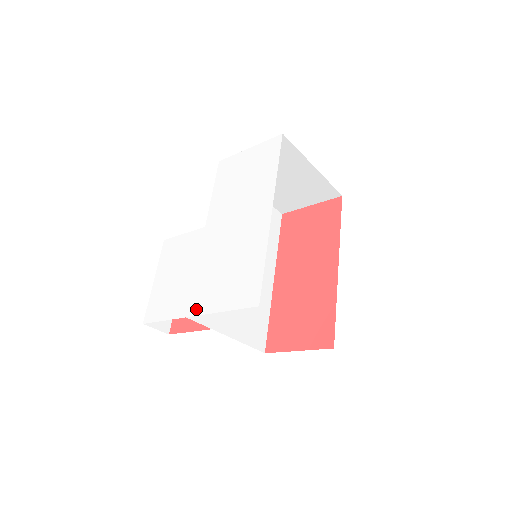
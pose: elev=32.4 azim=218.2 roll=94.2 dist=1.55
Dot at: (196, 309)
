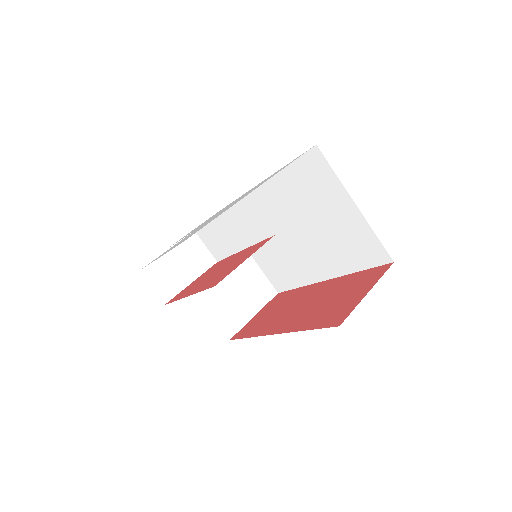
Dot at: occluded
